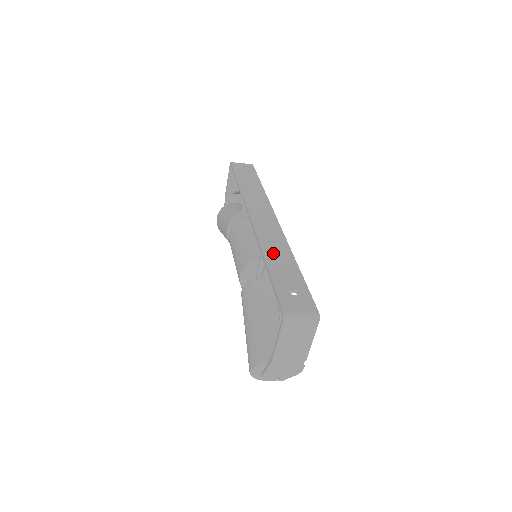
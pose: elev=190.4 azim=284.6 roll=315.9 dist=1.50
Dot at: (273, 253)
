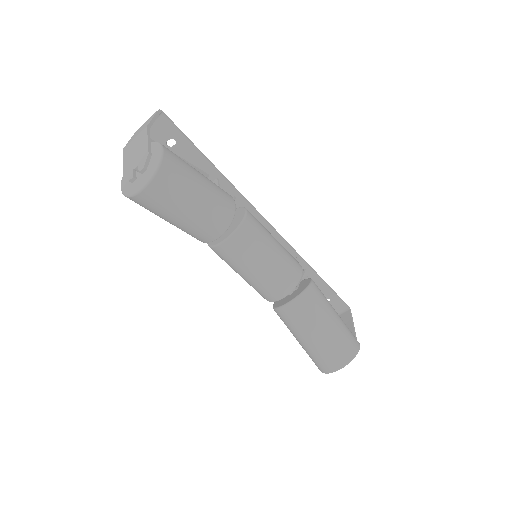
Dot at: occluded
